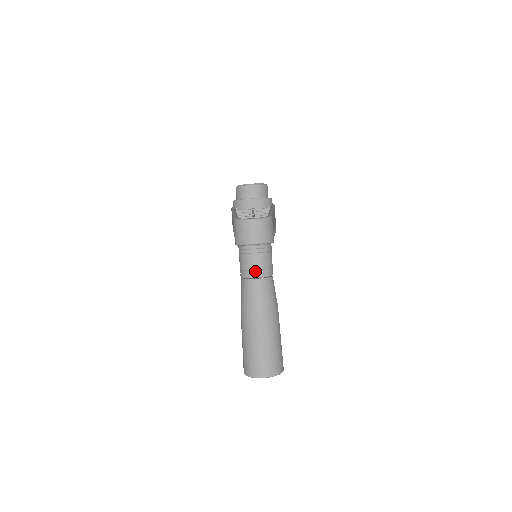
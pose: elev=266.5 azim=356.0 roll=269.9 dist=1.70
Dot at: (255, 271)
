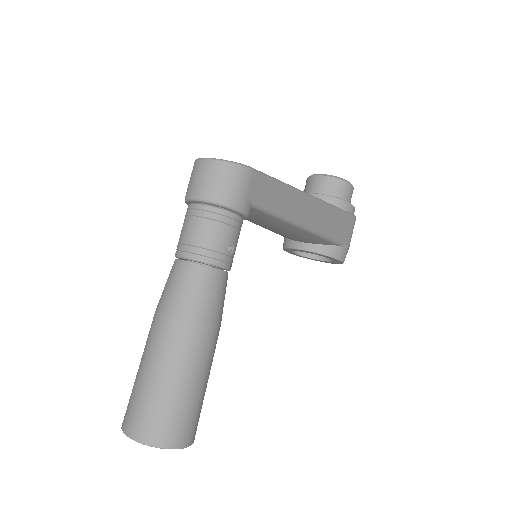
Dot at: (186, 246)
